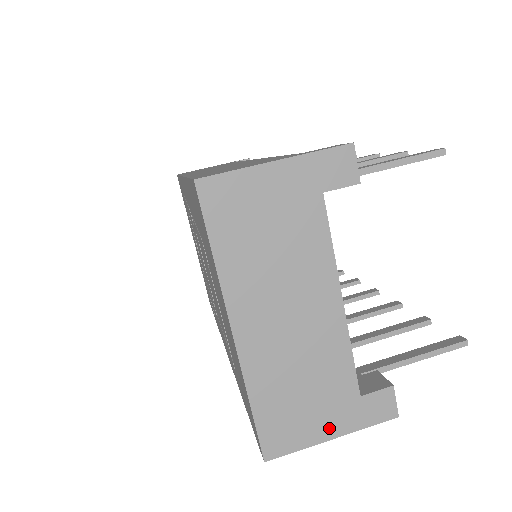
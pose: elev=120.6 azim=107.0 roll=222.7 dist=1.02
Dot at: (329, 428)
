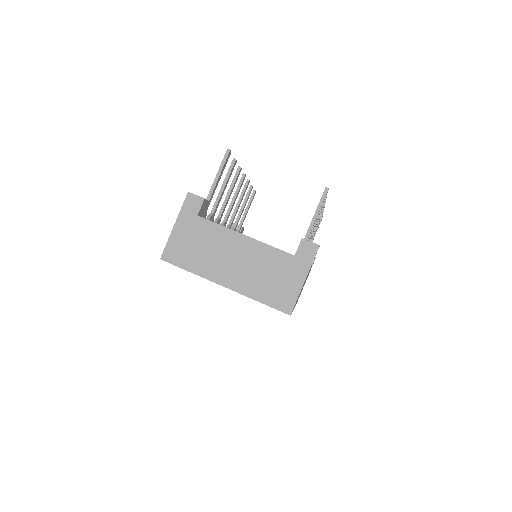
Dot at: (298, 279)
